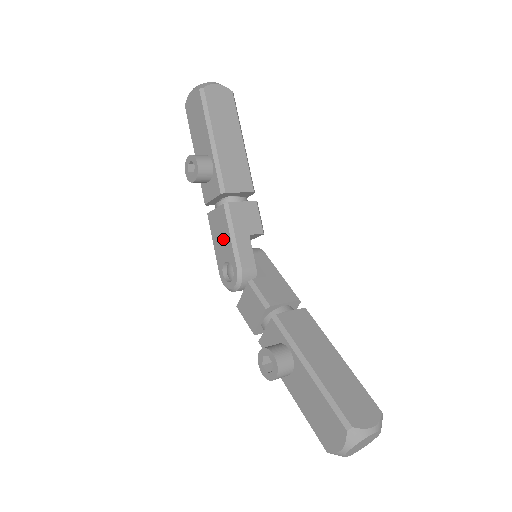
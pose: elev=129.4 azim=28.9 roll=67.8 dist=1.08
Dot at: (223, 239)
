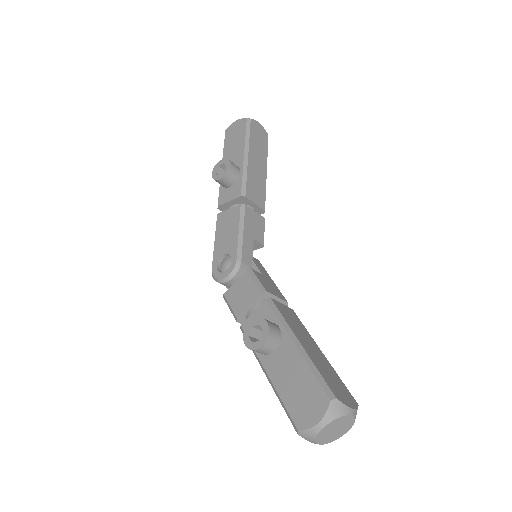
Dot at: (229, 234)
